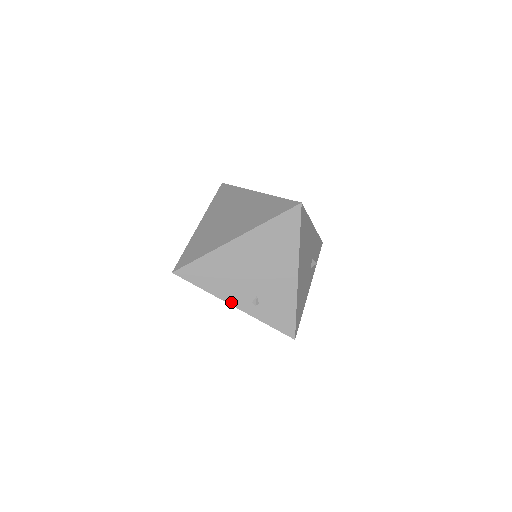
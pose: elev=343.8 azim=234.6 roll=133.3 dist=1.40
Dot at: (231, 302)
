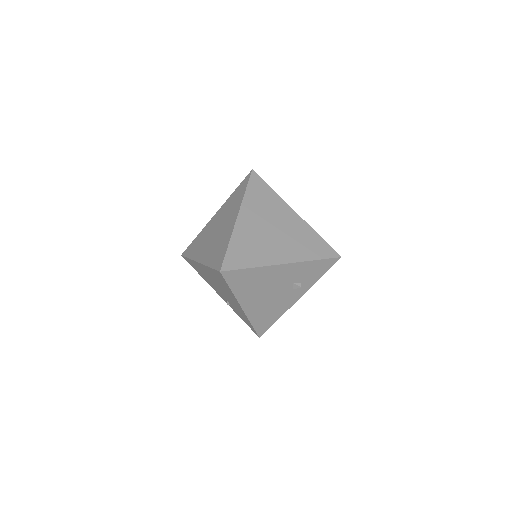
Dot at: (216, 292)
